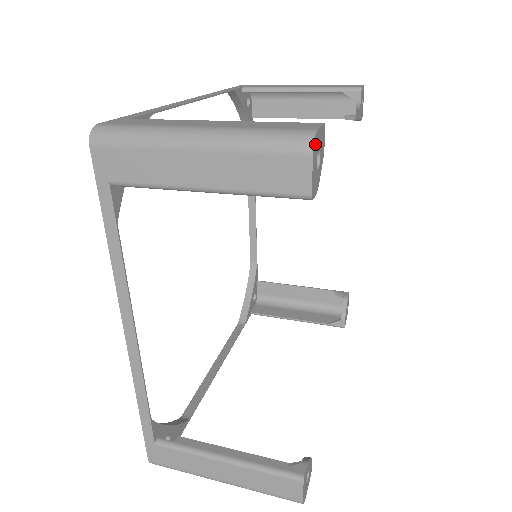
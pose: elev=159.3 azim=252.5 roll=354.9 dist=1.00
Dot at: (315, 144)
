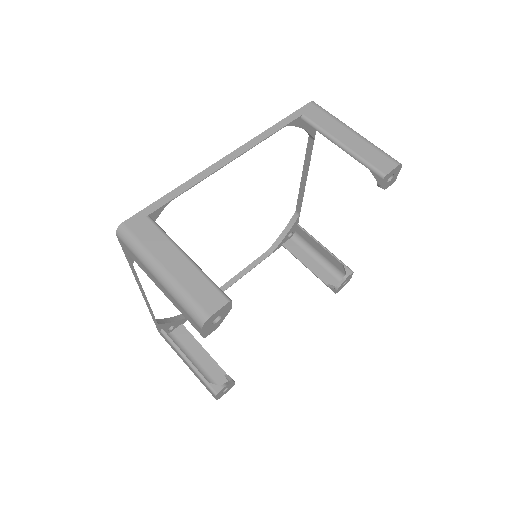
Dot at: (207, 323)
